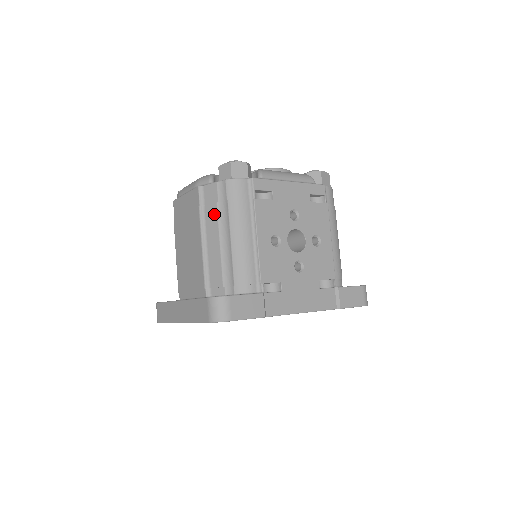
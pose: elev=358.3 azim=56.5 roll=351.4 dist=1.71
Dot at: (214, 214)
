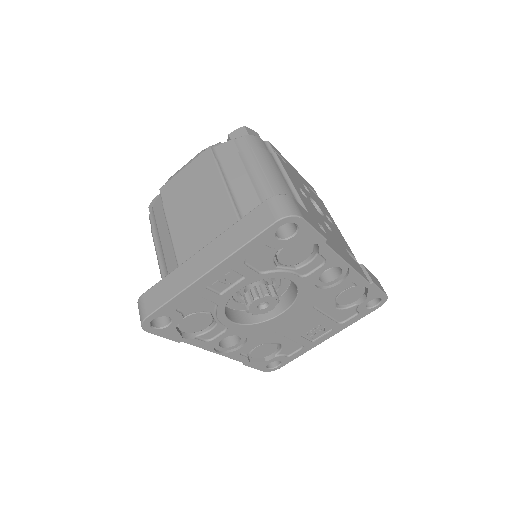
Dot at: (236, 161)
